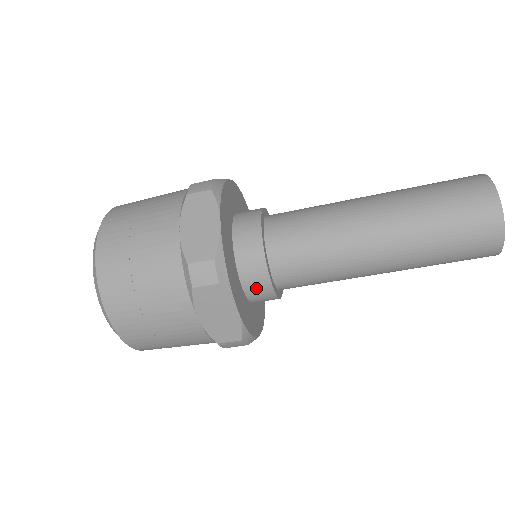
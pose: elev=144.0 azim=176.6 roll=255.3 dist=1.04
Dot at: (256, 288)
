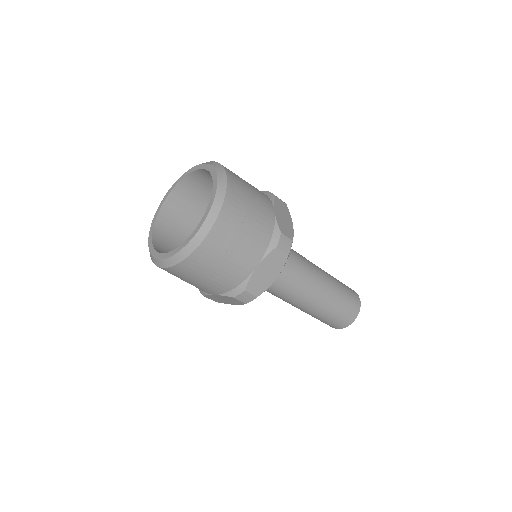
Dot at: occluded
